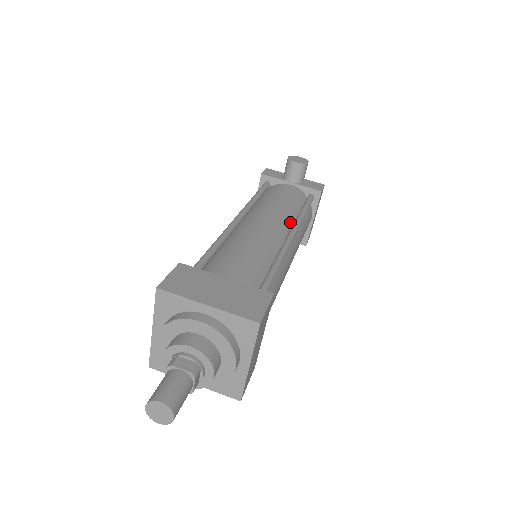
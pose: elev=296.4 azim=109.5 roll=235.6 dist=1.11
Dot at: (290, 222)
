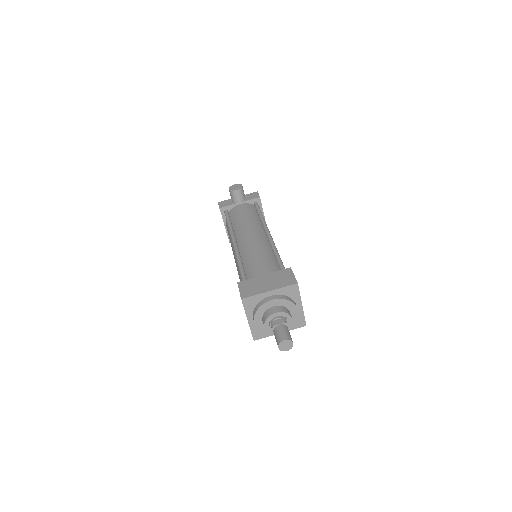
Dot at: (260, 227)
